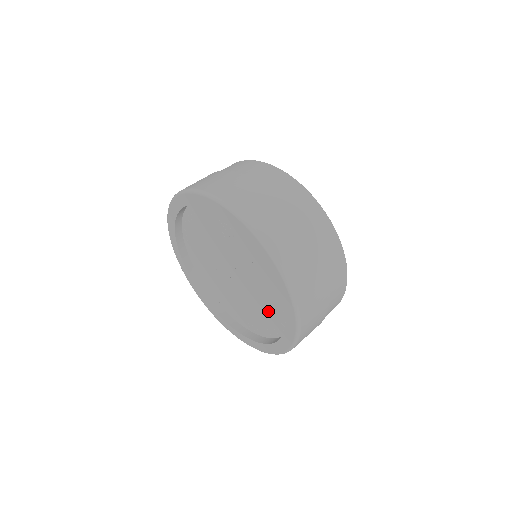
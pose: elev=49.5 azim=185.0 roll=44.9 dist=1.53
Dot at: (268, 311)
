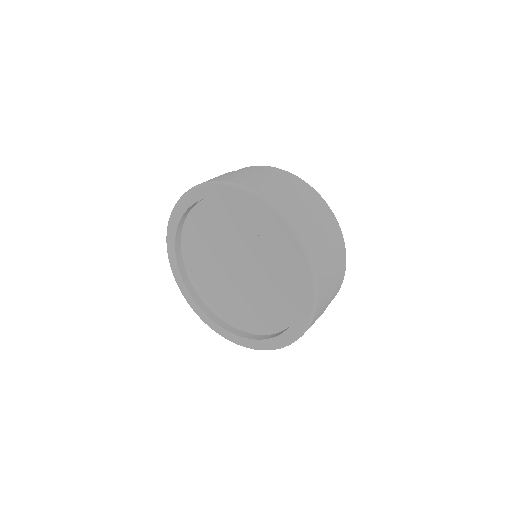
Dot at: (258, 312)
